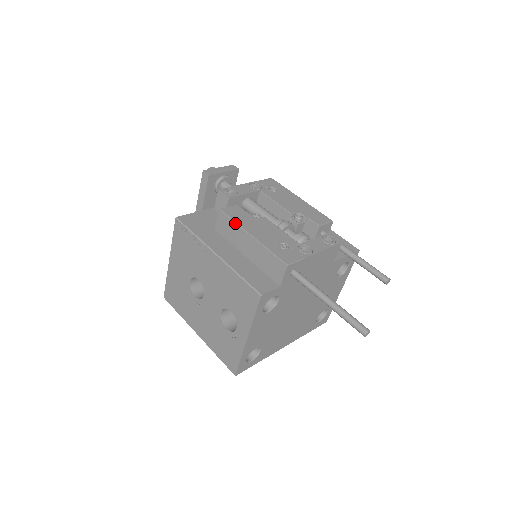
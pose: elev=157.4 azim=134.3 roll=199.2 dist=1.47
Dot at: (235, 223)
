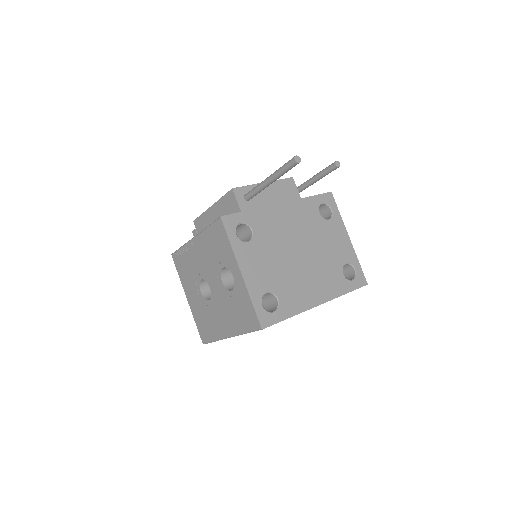
Dot at: (202, 214)
